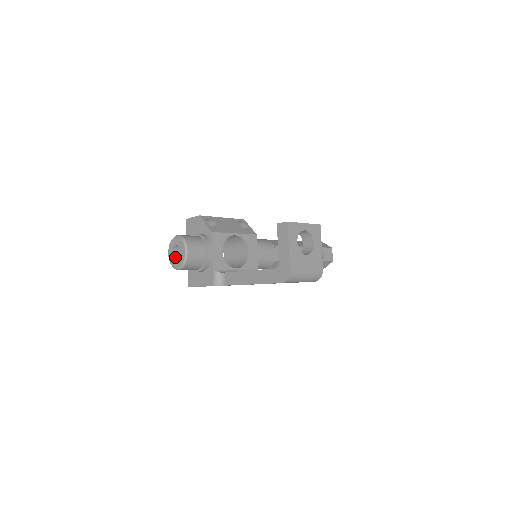
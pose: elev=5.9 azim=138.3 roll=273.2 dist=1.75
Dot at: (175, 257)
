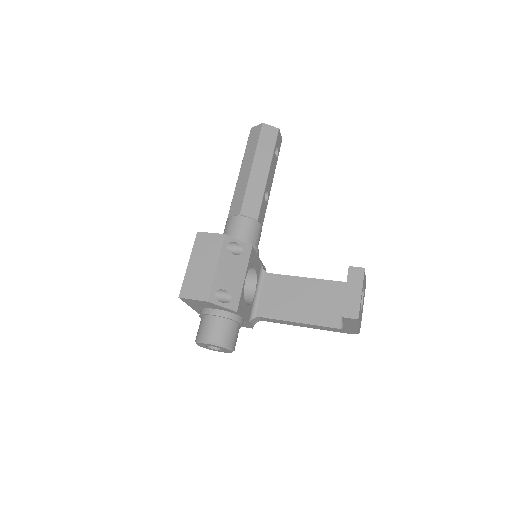
Dot at: (210, 346)
